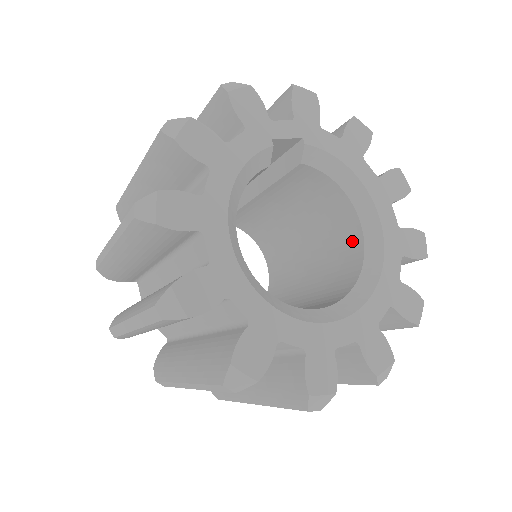
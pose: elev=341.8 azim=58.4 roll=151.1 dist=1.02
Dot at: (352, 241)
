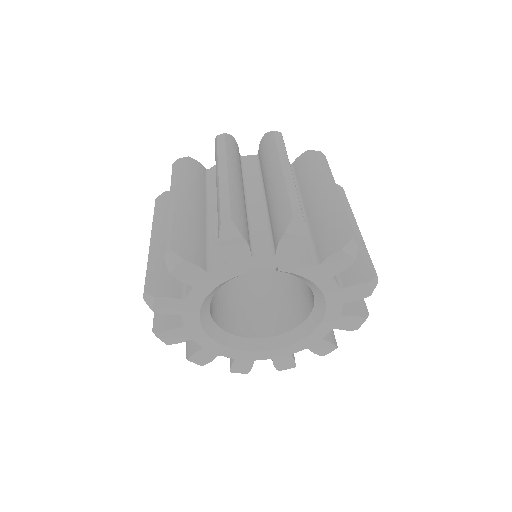
Dot at: (310, 300)
